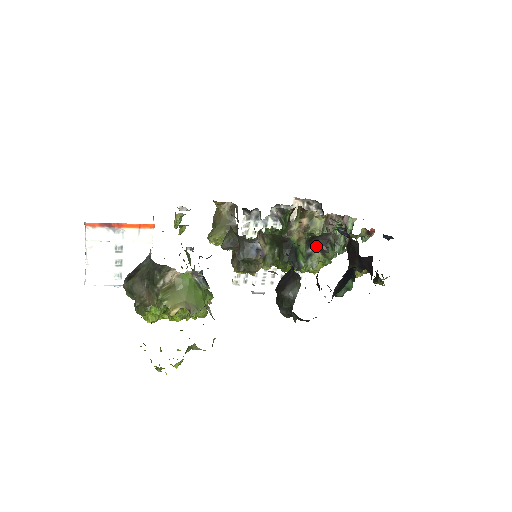
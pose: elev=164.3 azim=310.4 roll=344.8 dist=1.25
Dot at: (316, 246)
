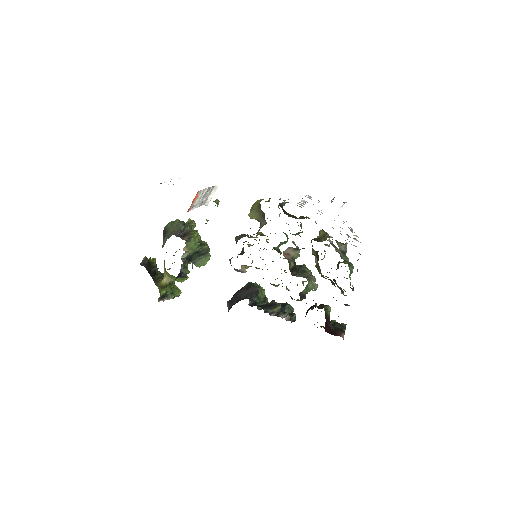
Dot at: (288, 290)
